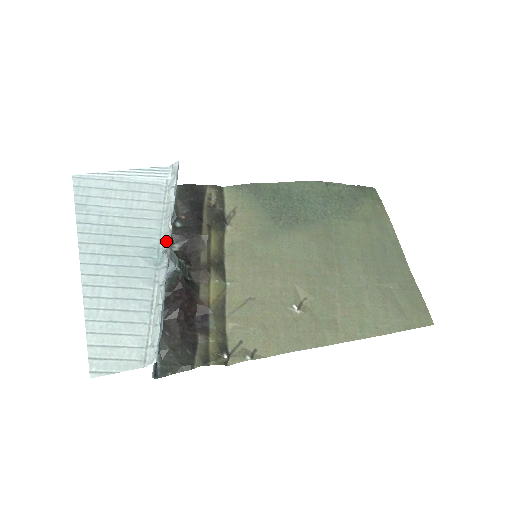
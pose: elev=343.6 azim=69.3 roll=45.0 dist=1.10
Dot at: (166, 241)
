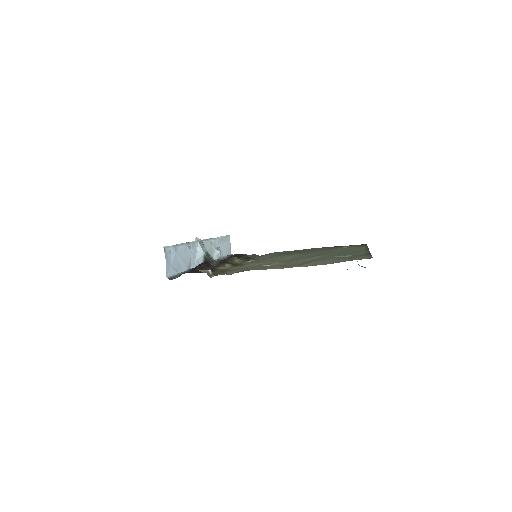
Dot at: (201, 241)
